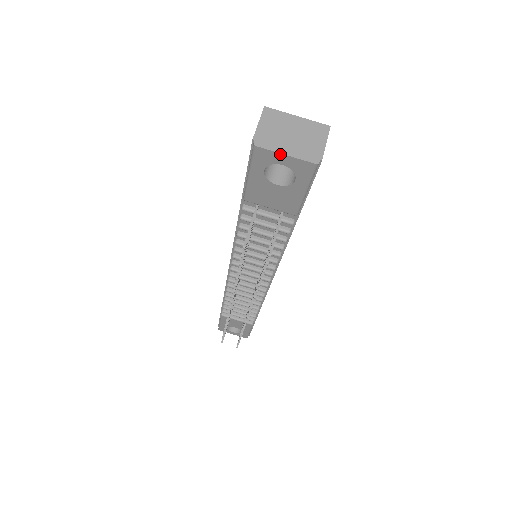
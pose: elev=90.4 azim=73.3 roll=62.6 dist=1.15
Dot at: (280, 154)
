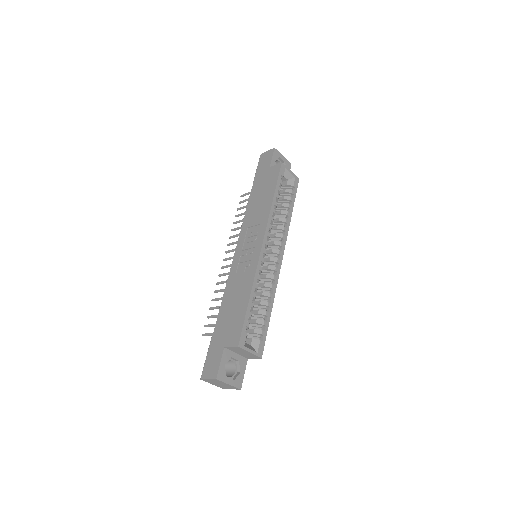
Dot at: (210, 383)
